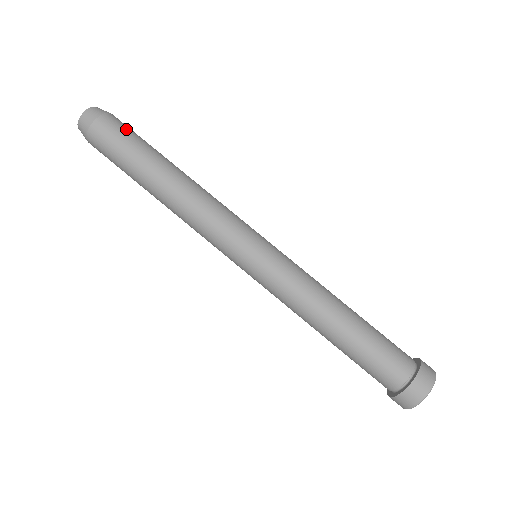
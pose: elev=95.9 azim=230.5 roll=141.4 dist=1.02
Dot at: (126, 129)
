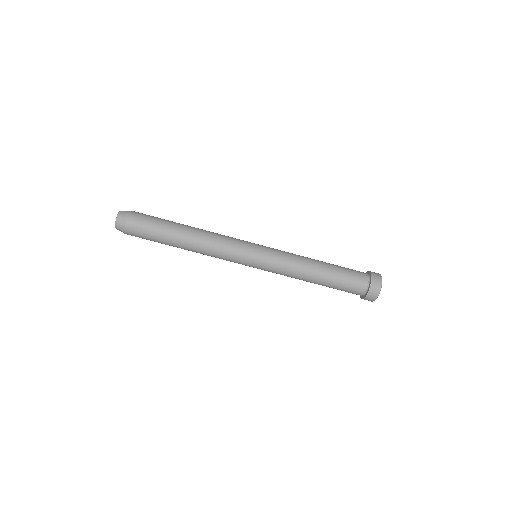
Dot at: (147, 215)
